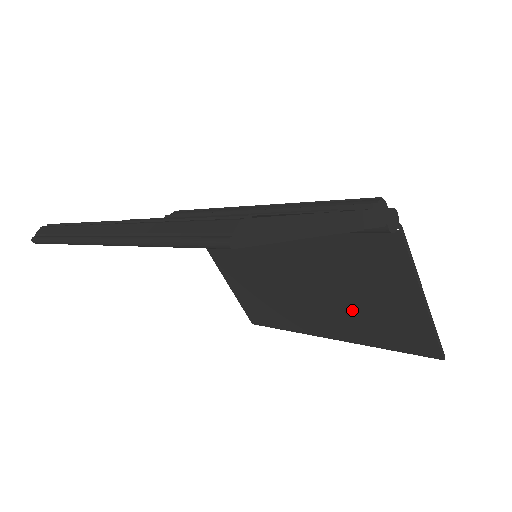
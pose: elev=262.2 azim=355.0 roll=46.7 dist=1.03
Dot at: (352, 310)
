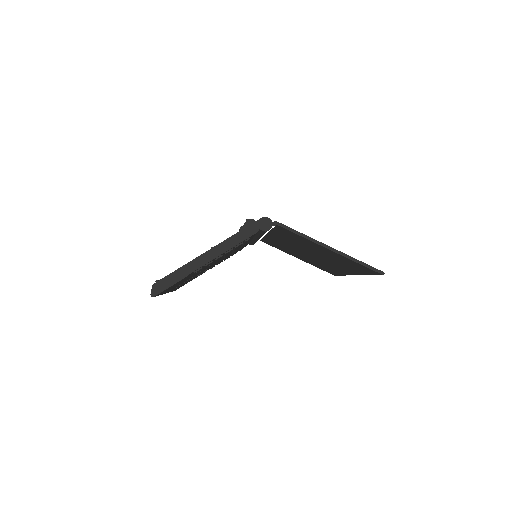
Dot at: (331, 260)
